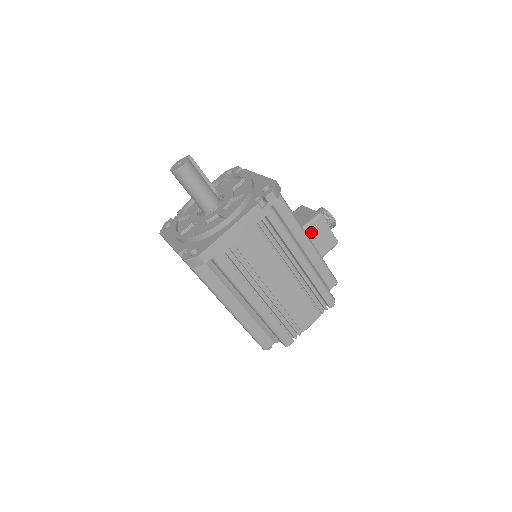
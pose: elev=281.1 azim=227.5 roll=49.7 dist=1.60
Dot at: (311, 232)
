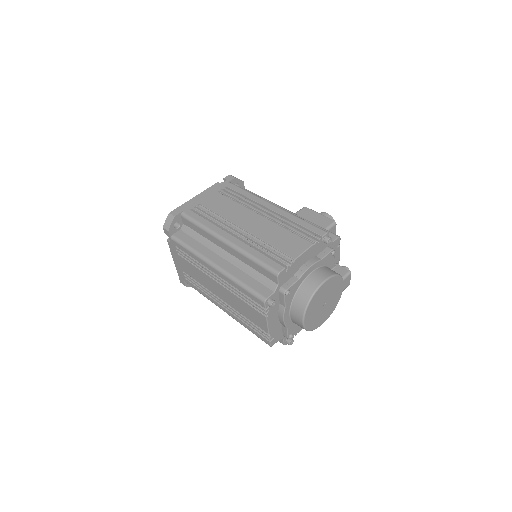
Dot at: occluded
